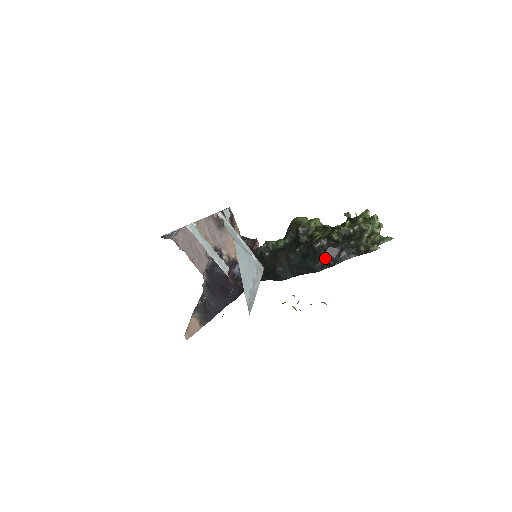
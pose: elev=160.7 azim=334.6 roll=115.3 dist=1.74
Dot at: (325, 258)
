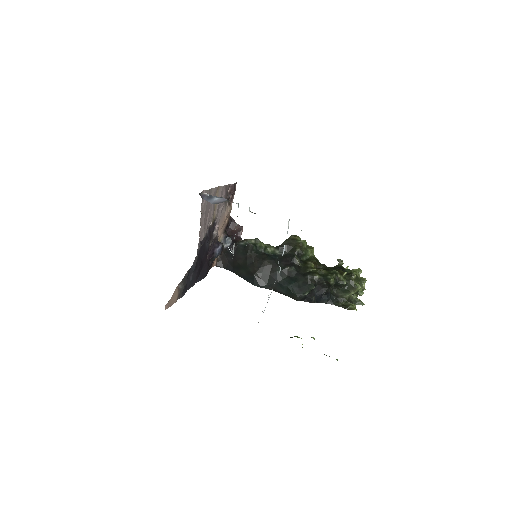
Dot at: (310, 292)
